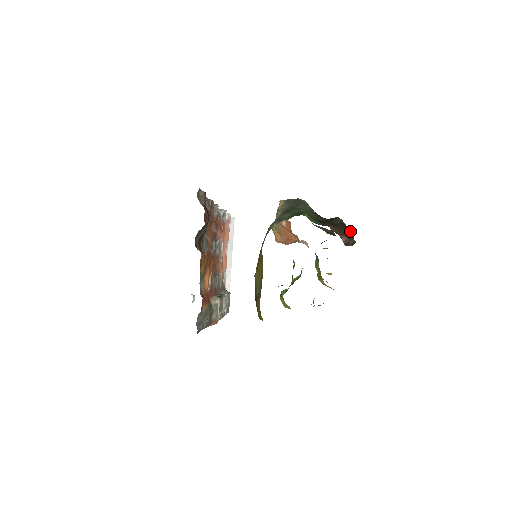
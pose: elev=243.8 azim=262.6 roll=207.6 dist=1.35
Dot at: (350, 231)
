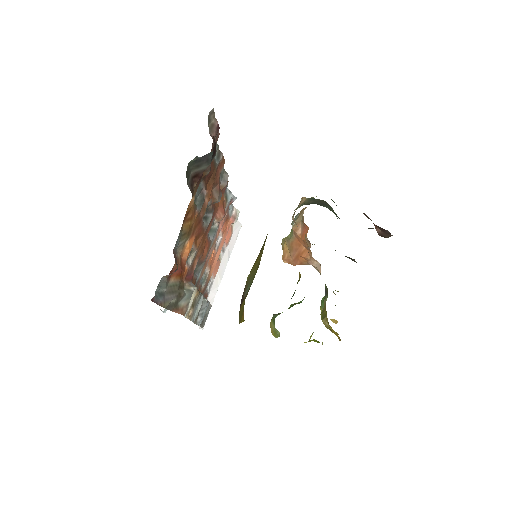
Dot at: occluded
